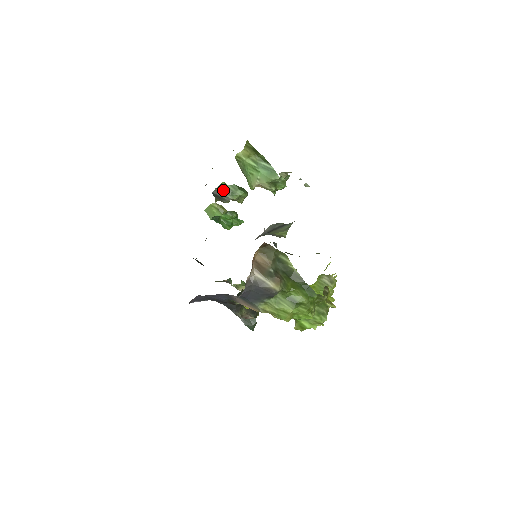
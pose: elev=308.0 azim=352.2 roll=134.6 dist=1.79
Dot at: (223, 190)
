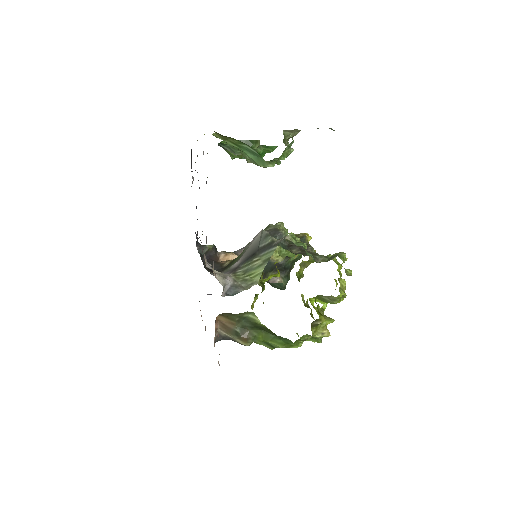
Dot at: (226, 147)
